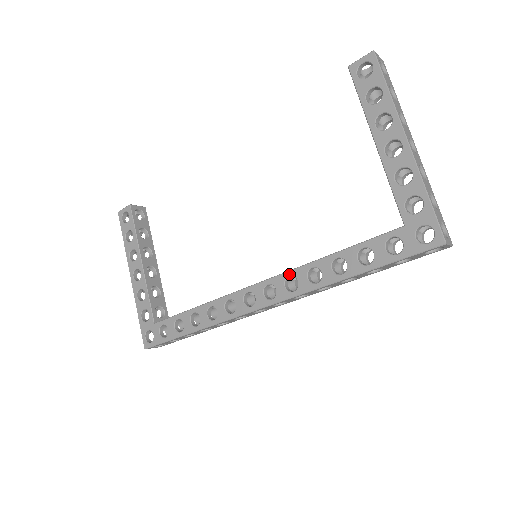
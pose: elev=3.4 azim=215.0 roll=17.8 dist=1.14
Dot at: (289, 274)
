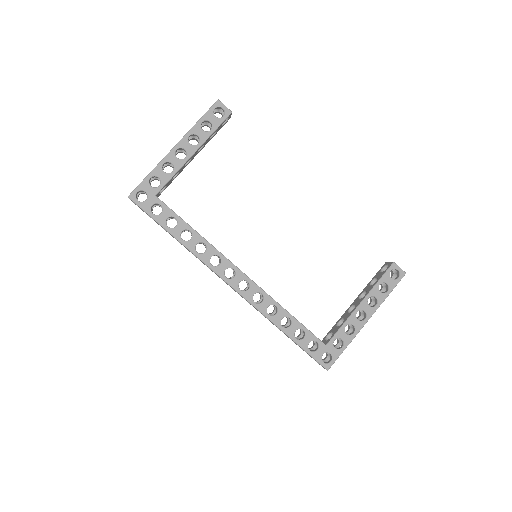
Dot at: (263, 293)
